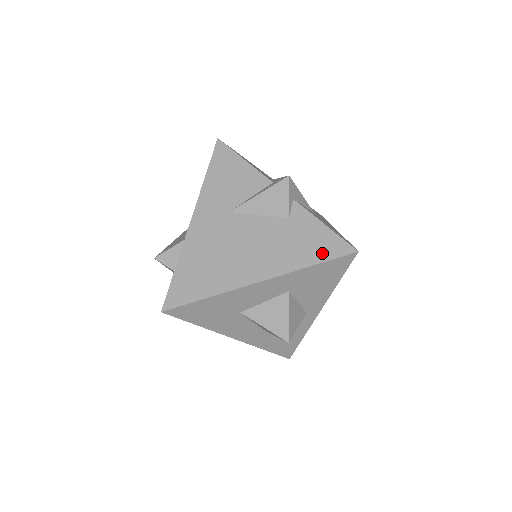
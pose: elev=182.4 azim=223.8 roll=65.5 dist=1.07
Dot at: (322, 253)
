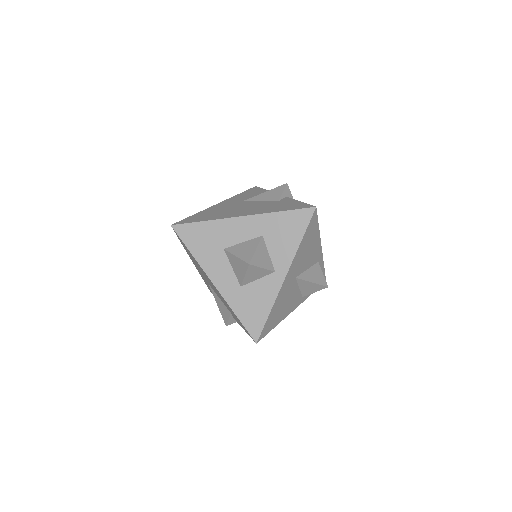
Dot at: (291, 208)
